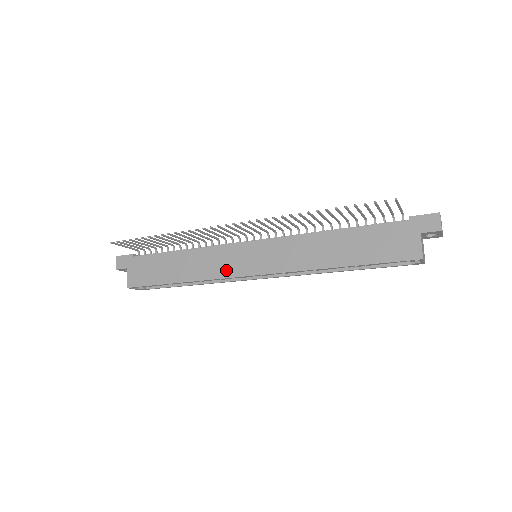
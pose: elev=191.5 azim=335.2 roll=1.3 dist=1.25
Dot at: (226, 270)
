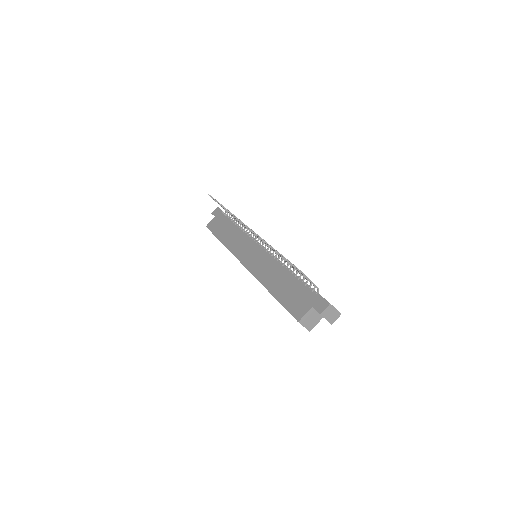
Dot at: (238, 251)
